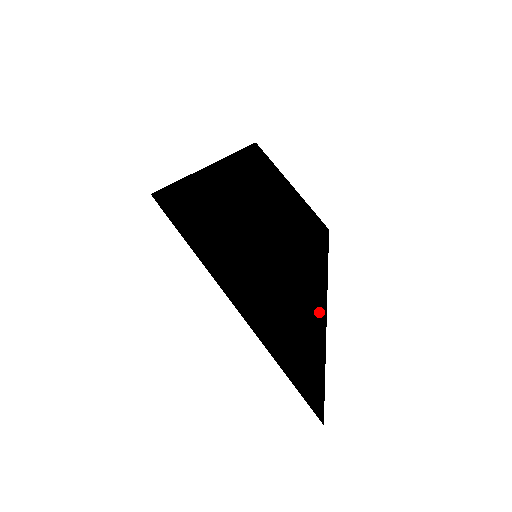
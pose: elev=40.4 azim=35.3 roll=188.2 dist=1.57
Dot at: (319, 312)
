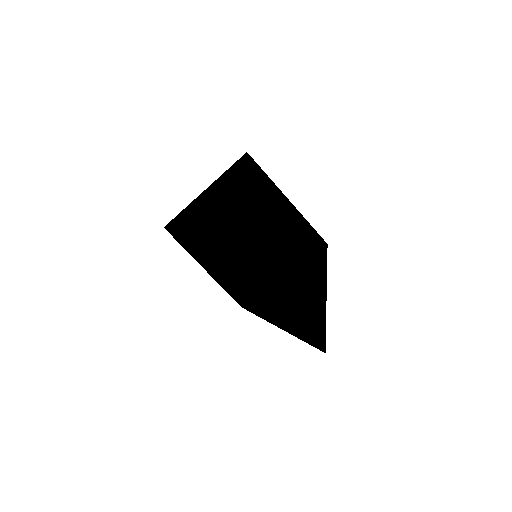
Dot at: (317, 278)
